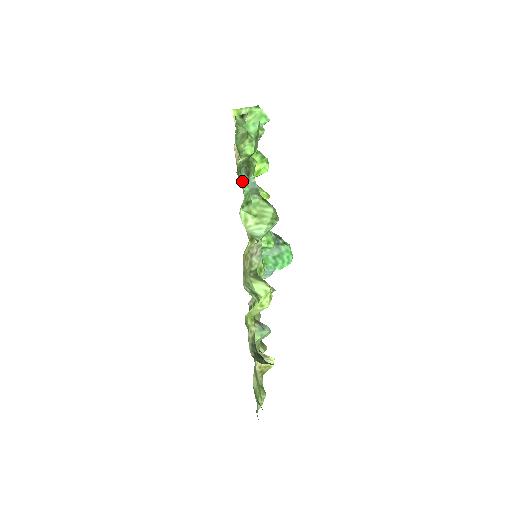
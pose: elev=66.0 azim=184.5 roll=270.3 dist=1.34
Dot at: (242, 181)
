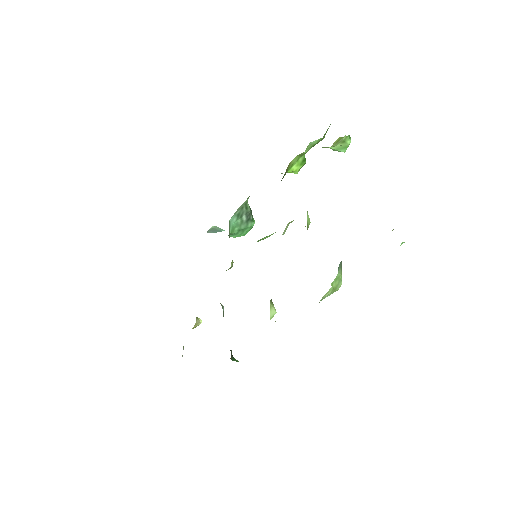
Dot at: occluded
